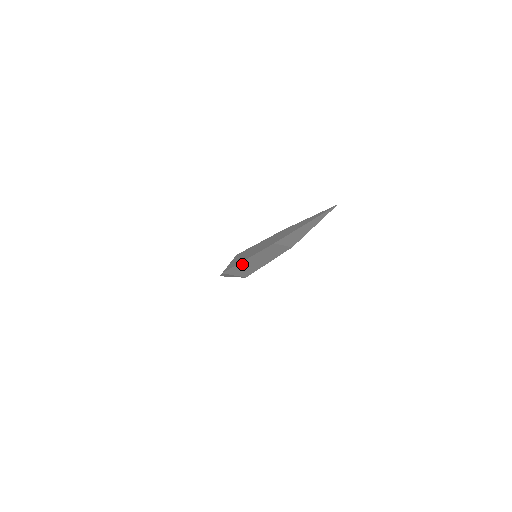
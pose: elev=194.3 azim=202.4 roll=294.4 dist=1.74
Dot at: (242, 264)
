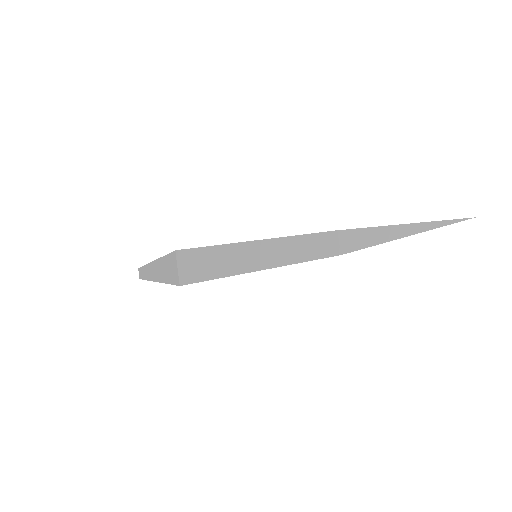
Dot at: (237, 272)
